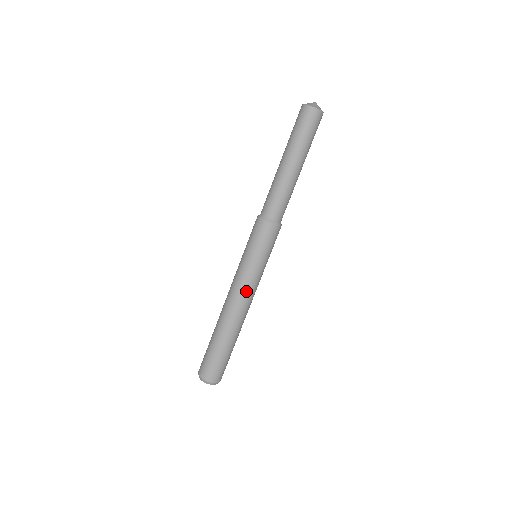
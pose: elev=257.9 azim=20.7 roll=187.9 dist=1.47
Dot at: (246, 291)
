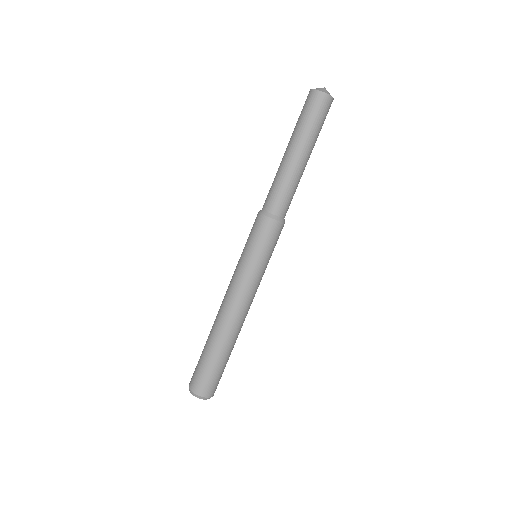
Dot at: (240, 293)
